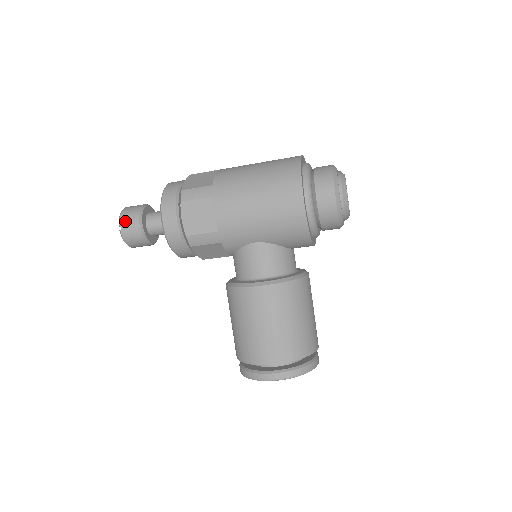
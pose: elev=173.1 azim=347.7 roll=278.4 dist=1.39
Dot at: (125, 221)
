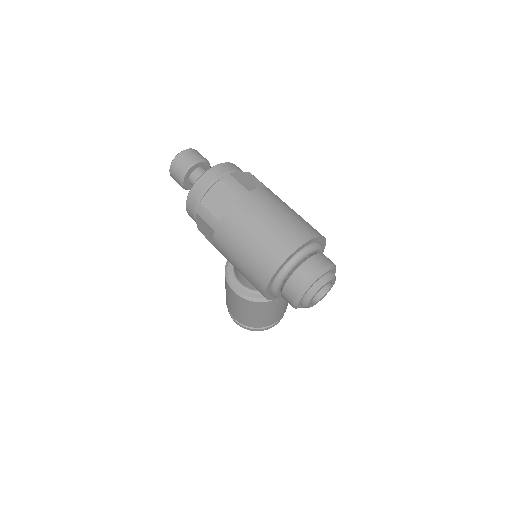
Dot at: (173, 172)
